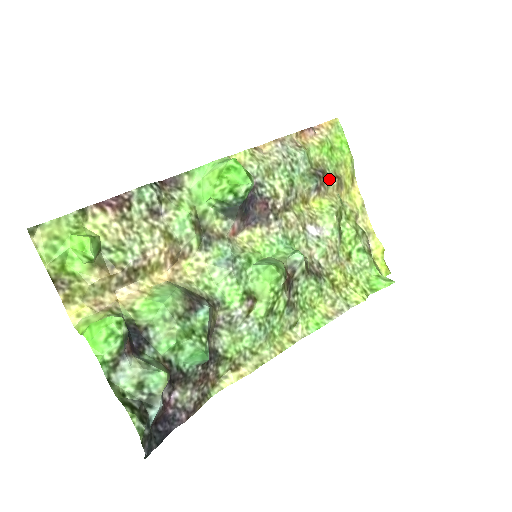
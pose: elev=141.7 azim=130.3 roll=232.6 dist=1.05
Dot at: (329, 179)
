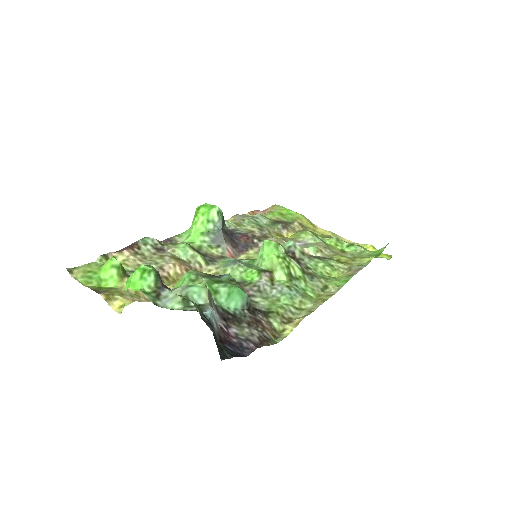
Dot at: (291, 224)
